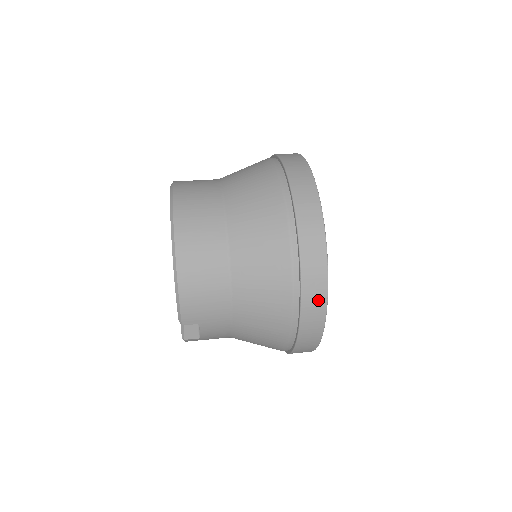
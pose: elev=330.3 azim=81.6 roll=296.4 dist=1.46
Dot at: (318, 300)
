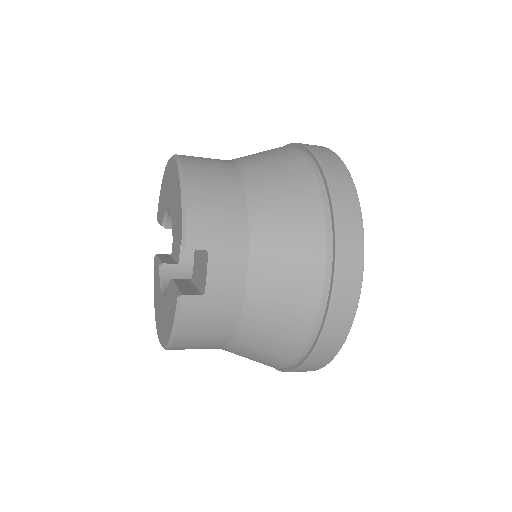
Dot at: (350, 205)
